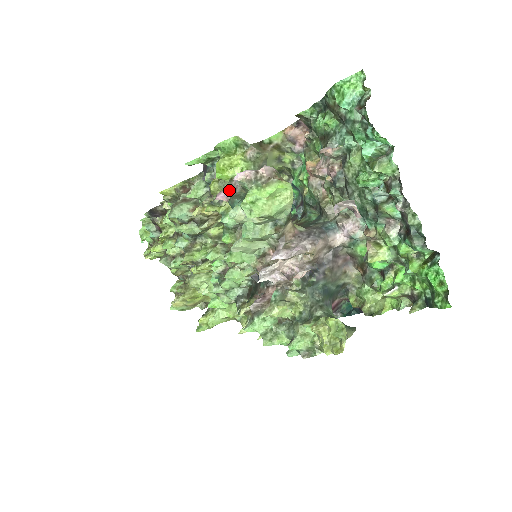
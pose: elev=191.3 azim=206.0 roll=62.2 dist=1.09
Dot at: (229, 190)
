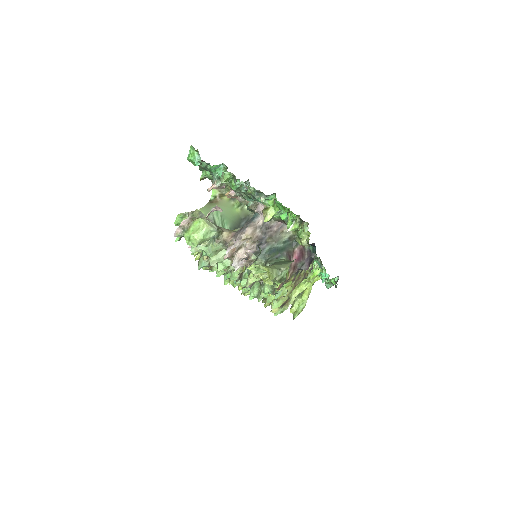
Dot at: occluded
